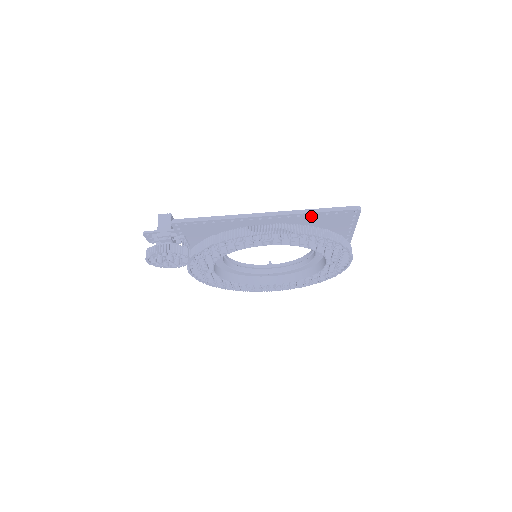
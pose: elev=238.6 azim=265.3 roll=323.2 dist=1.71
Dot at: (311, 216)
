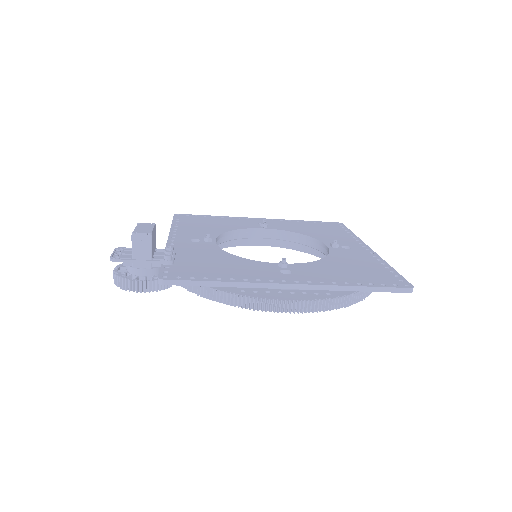
Dot at: occluded
